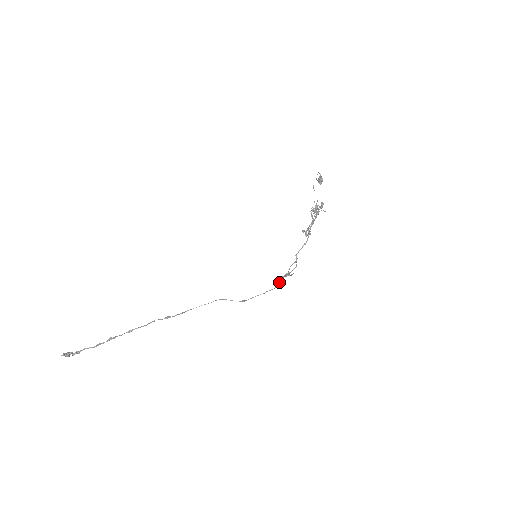
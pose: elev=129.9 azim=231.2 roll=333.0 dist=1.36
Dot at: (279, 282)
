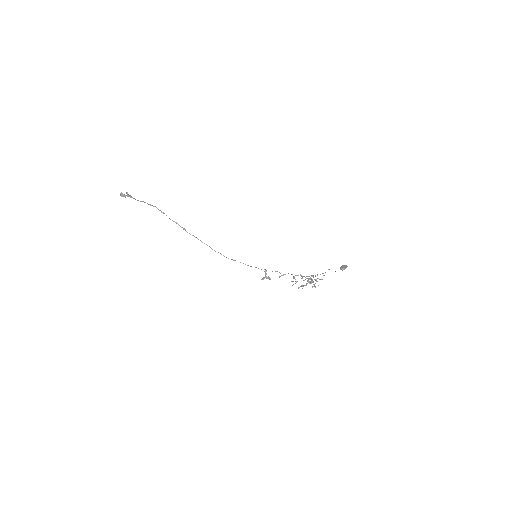
Dot at: occluded
